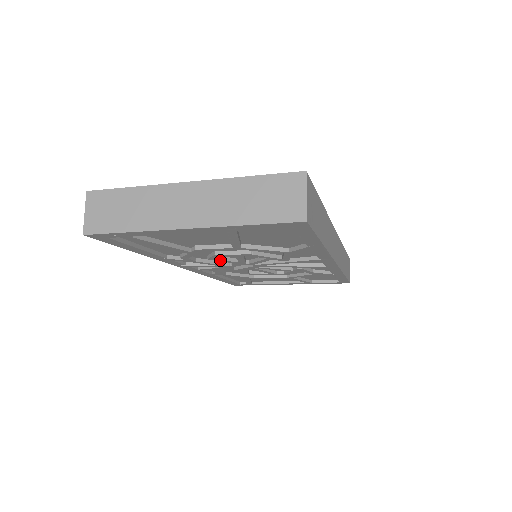
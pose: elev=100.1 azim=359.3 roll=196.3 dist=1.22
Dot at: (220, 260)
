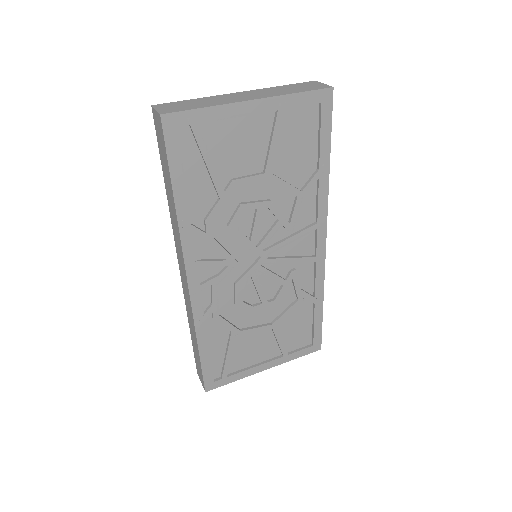
Dot at: (237, 231)
